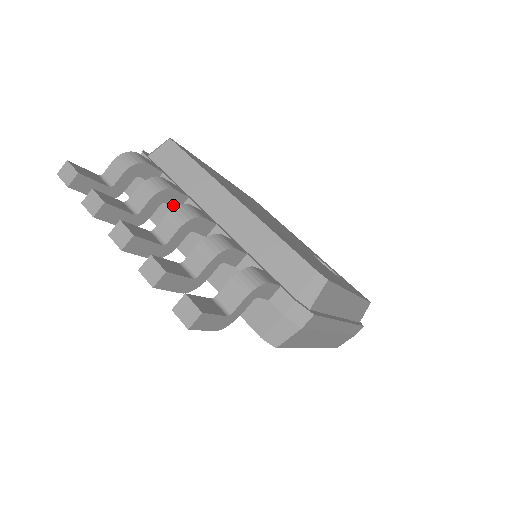
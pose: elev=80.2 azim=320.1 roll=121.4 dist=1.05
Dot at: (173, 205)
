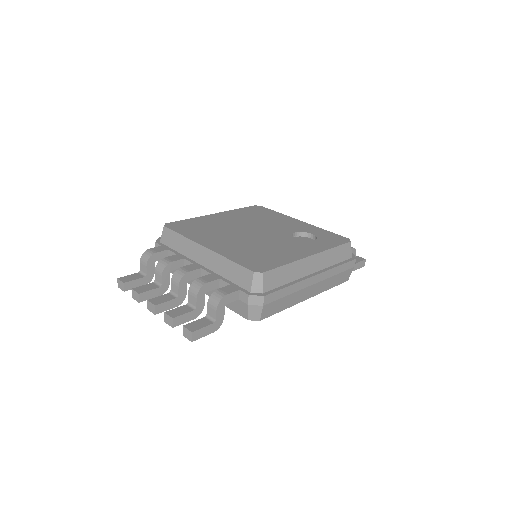
Dot at: occluded
